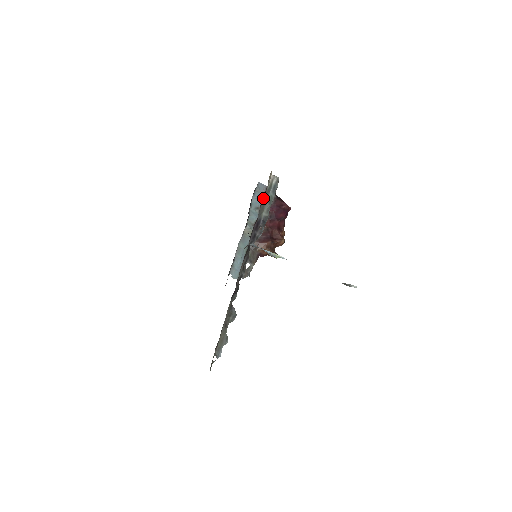
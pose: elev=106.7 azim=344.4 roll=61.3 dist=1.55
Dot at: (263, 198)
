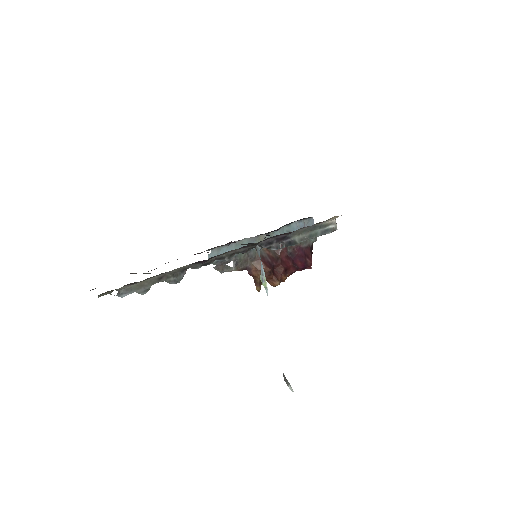
Dot at: occluded
